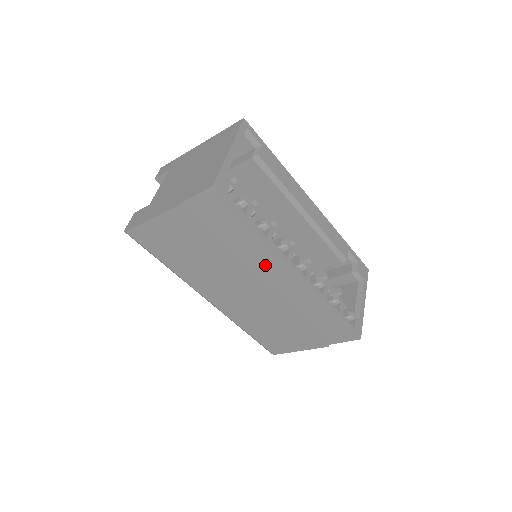
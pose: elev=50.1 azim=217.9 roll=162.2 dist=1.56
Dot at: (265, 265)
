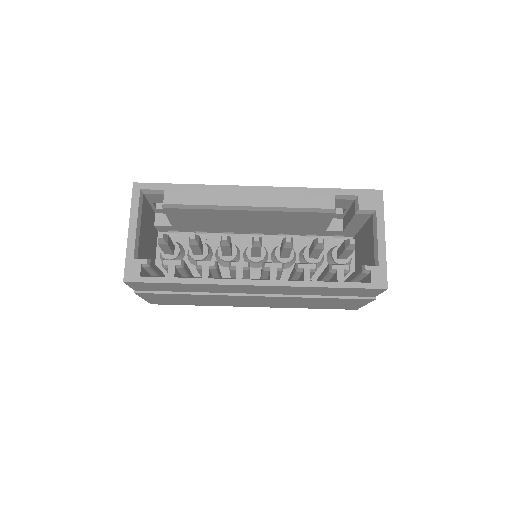
Dot at: (231, 289)
